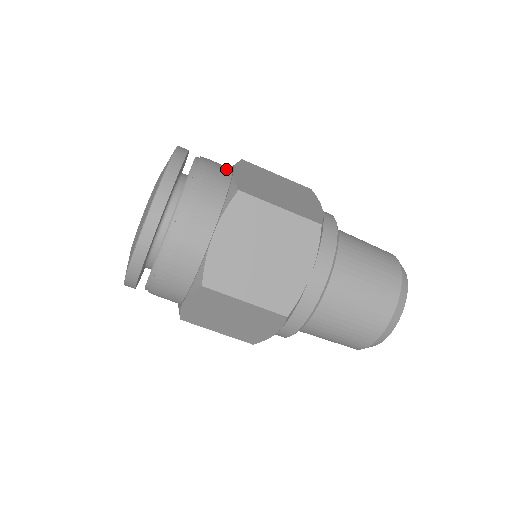
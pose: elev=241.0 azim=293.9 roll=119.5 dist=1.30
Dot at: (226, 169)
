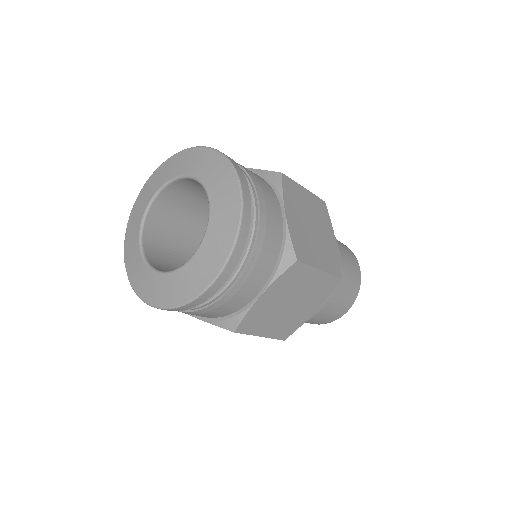
Dot at: (277, 207)
